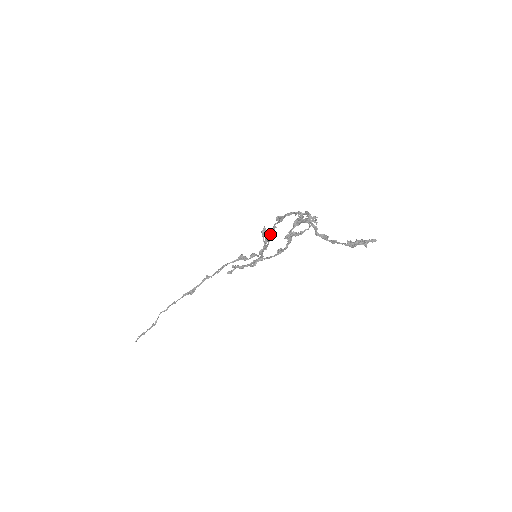
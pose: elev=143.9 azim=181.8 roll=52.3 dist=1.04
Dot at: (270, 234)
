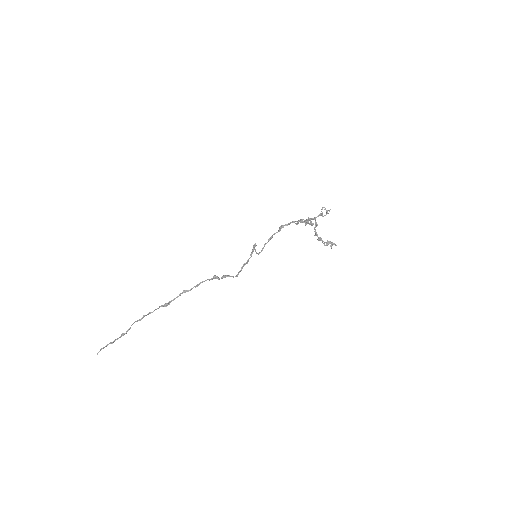
Dot at: (267, 242)
